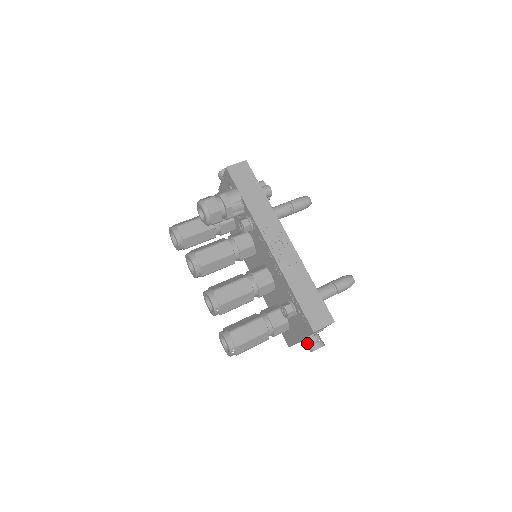
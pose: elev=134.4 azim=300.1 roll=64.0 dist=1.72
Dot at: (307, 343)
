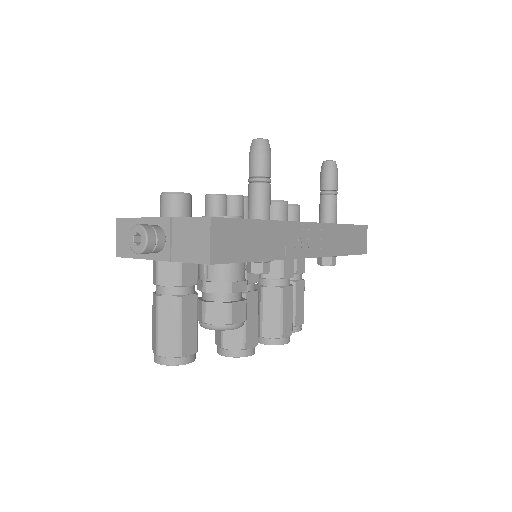
Dot at: occluded
